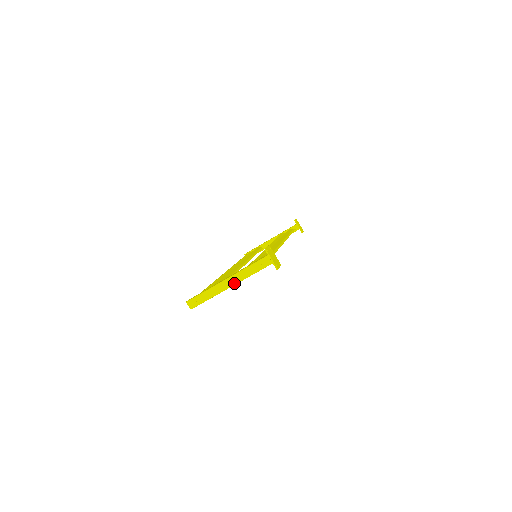
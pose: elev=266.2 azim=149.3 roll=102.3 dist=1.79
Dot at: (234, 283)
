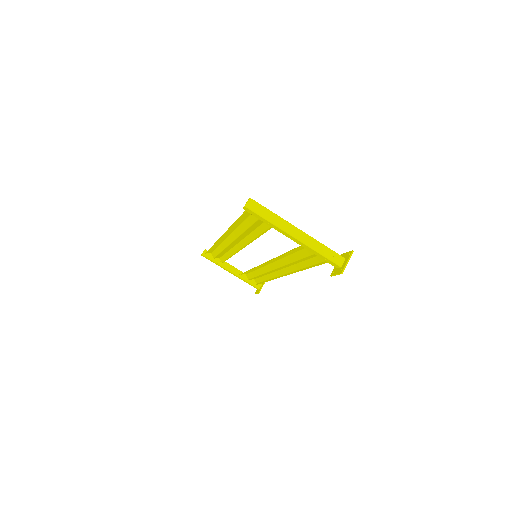
Dot at: (299, 238)
